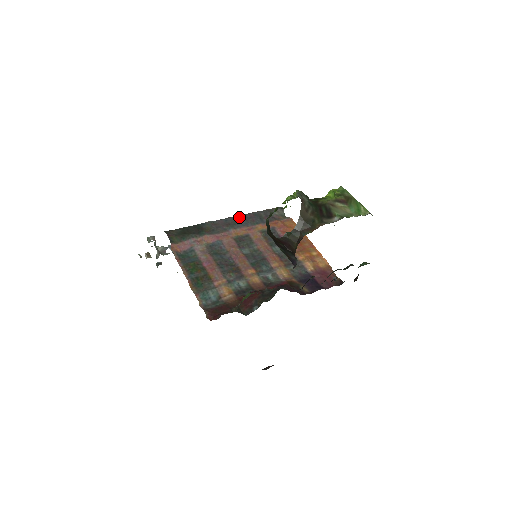
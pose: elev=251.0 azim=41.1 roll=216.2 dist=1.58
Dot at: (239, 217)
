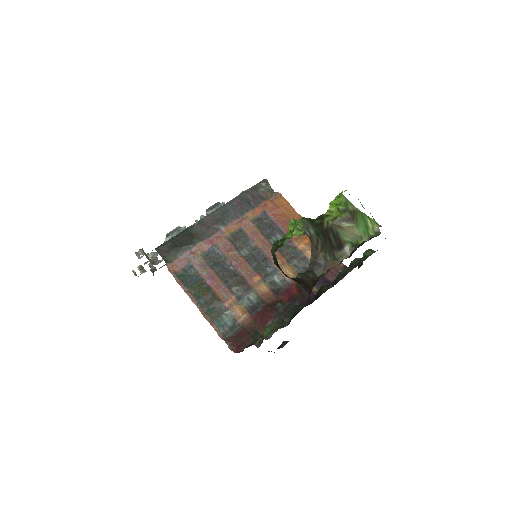
Dot at: (226, 207)
